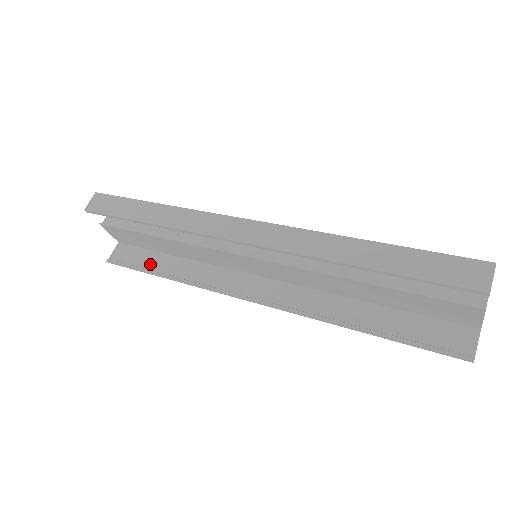
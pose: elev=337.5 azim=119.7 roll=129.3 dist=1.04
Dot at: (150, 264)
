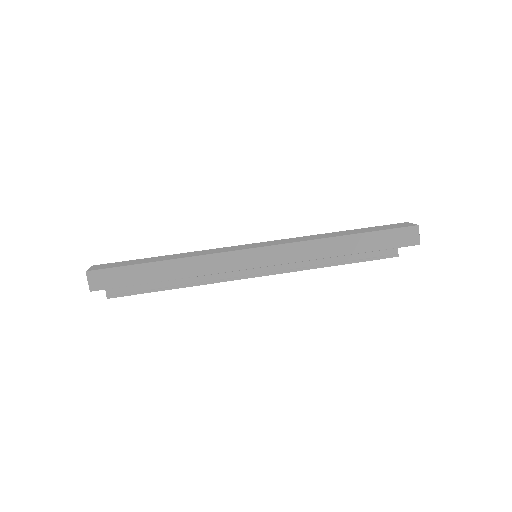
Dot at: (153, 284)
